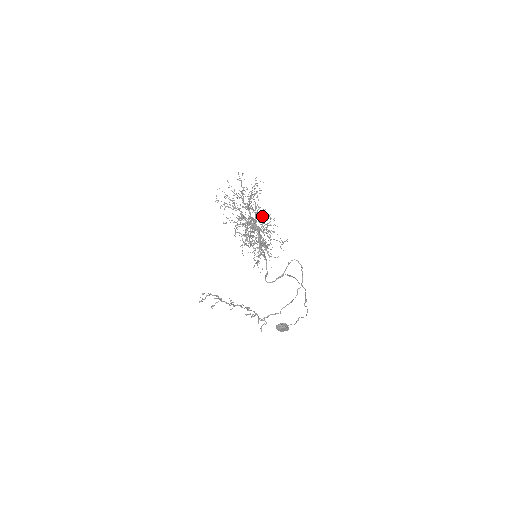
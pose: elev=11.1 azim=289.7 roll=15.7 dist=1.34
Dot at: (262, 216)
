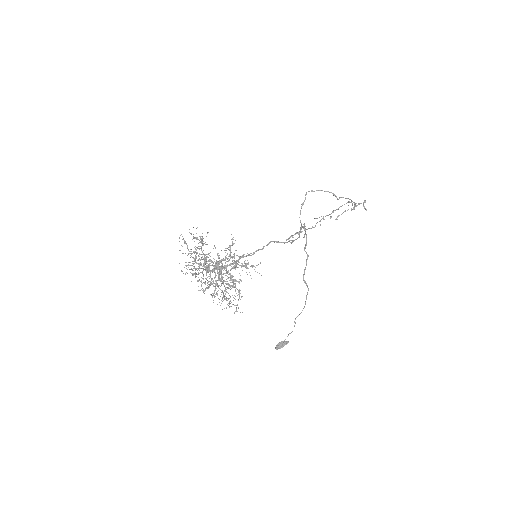
Dot at: (213, 266)
